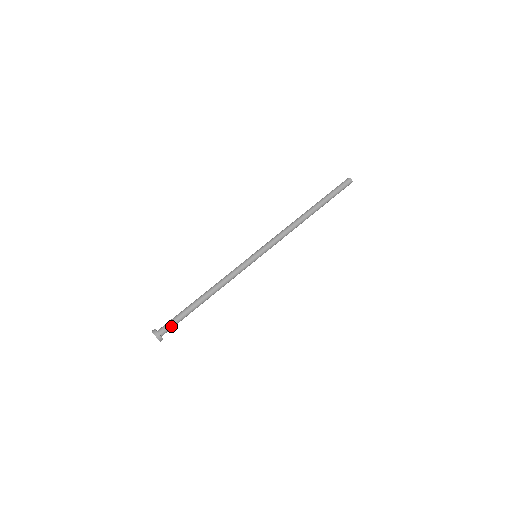
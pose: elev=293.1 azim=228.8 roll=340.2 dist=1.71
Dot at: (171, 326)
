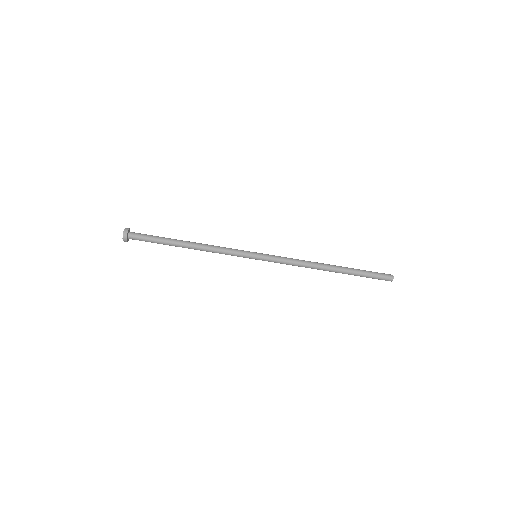
Dot at: (142, 240)
